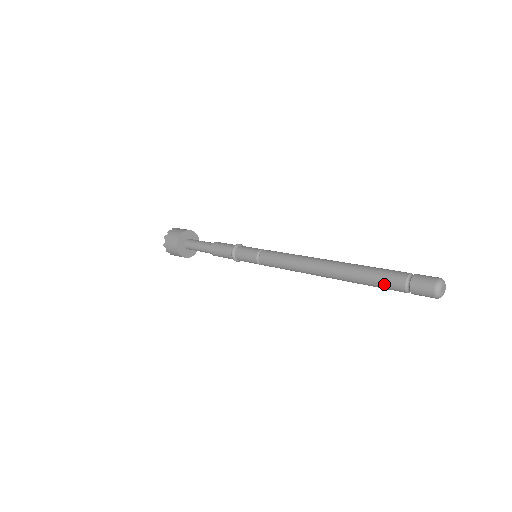
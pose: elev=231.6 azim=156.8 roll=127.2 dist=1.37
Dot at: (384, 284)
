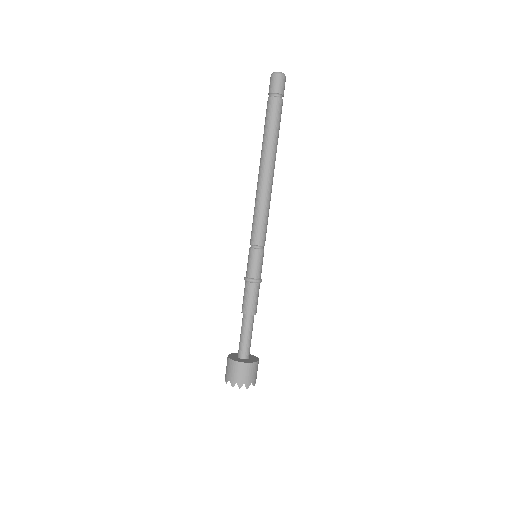
Dot at: (271, 114)
